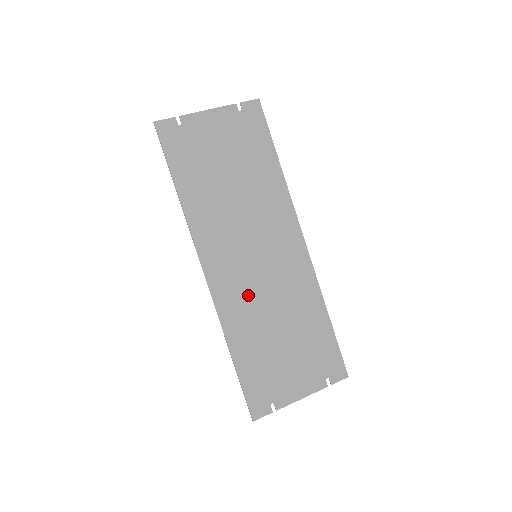
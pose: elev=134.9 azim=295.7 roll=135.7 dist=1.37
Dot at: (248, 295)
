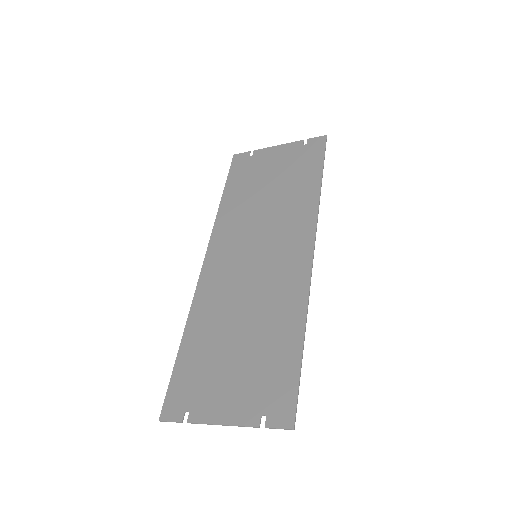
Dot at: (229, 289)
